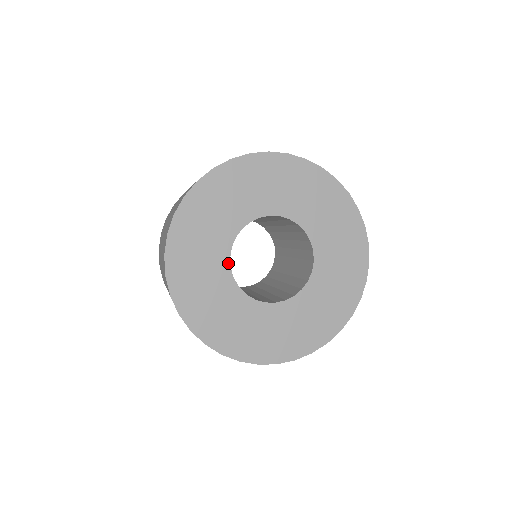
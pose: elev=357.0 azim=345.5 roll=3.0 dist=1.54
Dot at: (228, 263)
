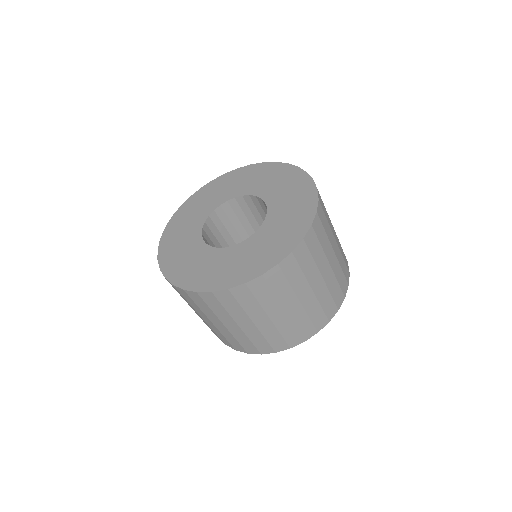
Dot at: (200, 231)
